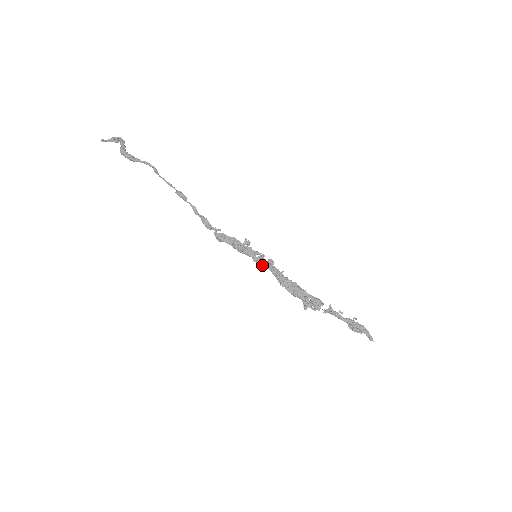
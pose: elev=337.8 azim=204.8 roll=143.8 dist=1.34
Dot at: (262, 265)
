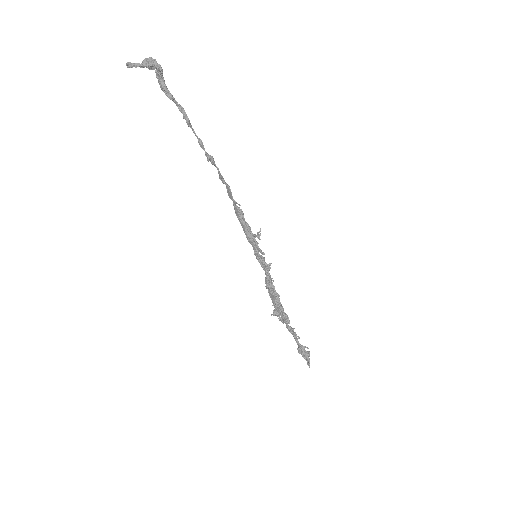
Dot at: (259, 262)
